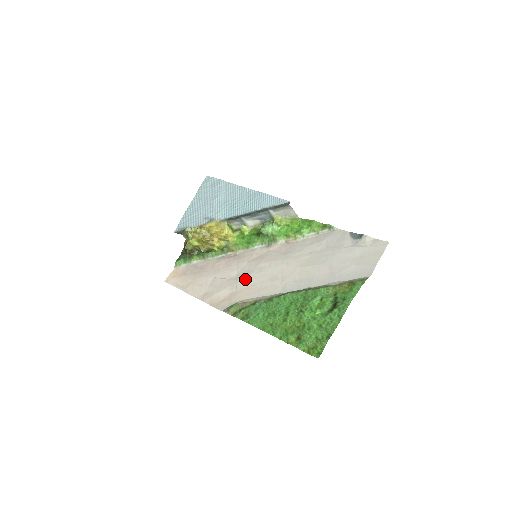
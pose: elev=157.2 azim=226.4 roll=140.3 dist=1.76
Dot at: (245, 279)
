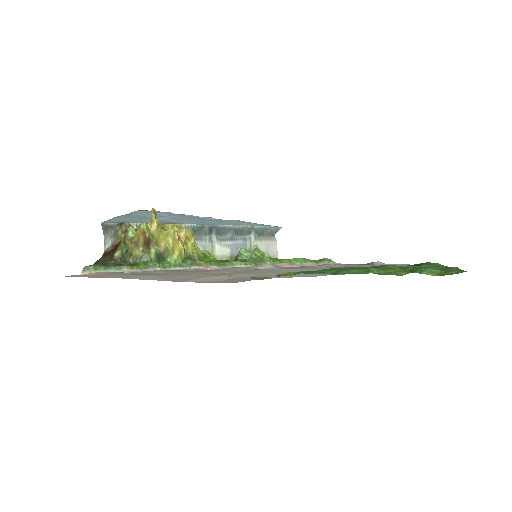
Dot at: (248, 273)
